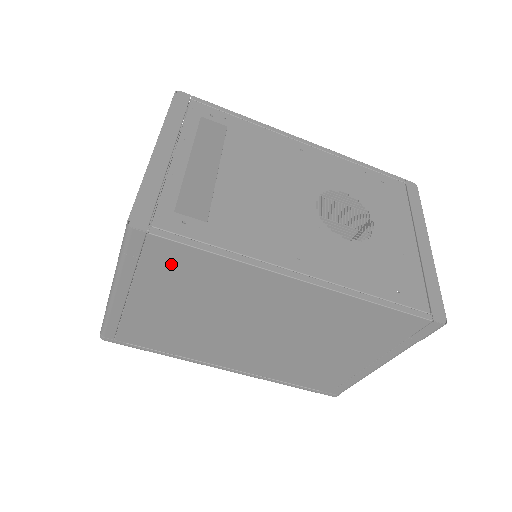
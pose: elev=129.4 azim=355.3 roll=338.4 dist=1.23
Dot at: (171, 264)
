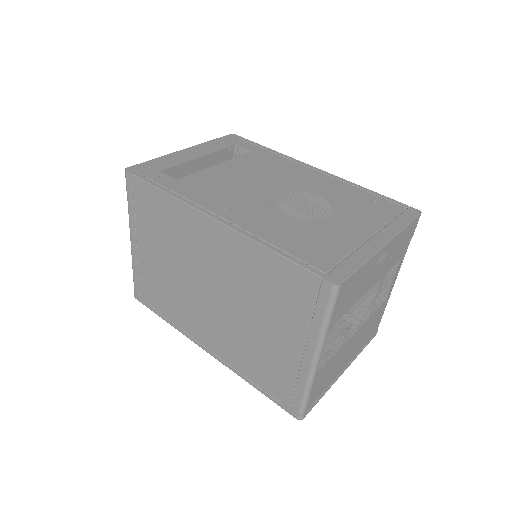
Dot at: (147, 205)
